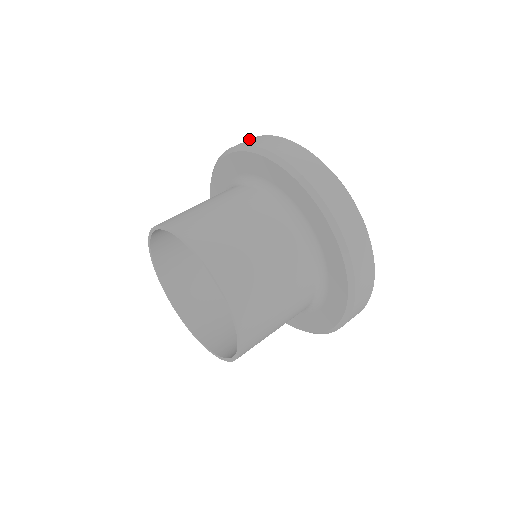
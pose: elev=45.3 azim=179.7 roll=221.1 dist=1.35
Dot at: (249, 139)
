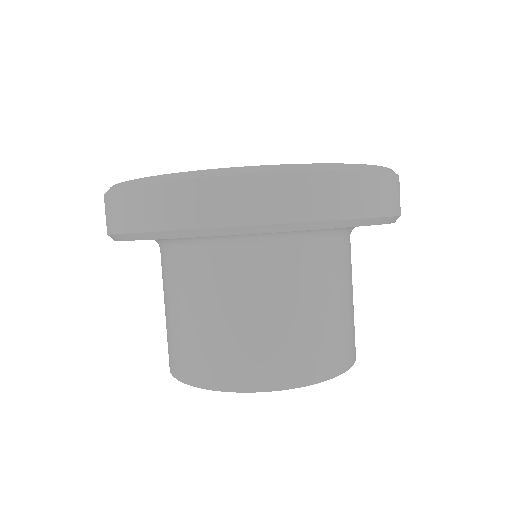
Dot at: (112, 198)
